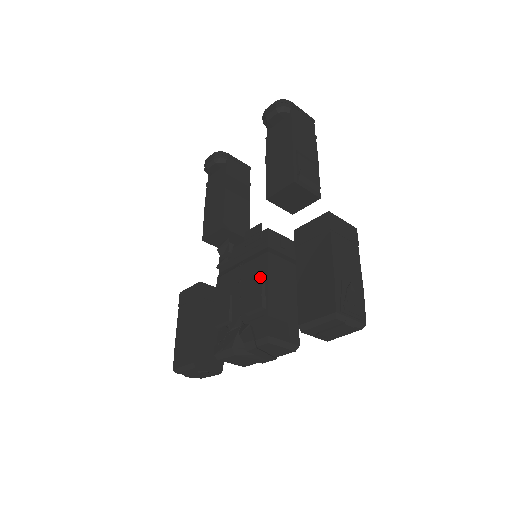
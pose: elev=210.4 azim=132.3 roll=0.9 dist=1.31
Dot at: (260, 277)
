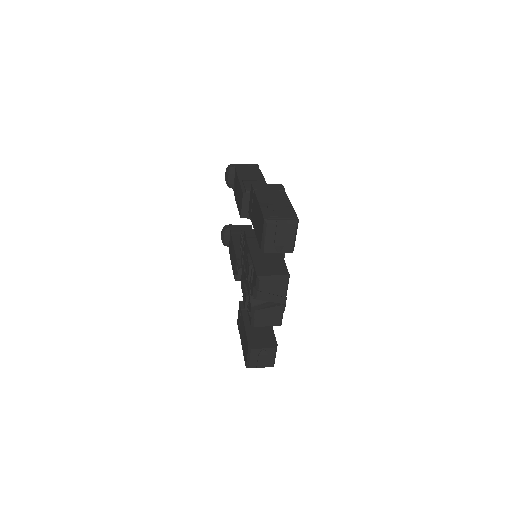
Dot at: occluded
